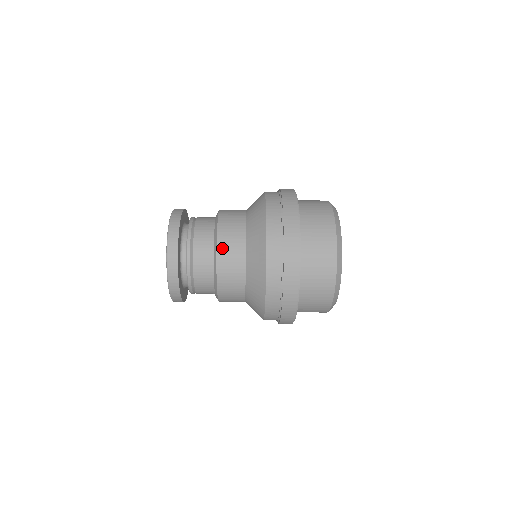
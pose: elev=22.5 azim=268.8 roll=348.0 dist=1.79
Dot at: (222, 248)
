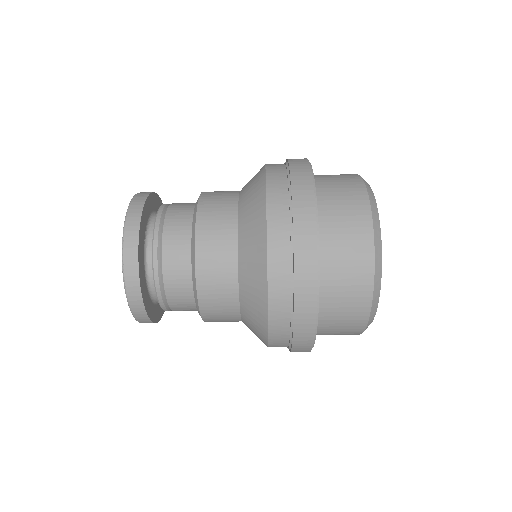
Dot at: (206, 197)
